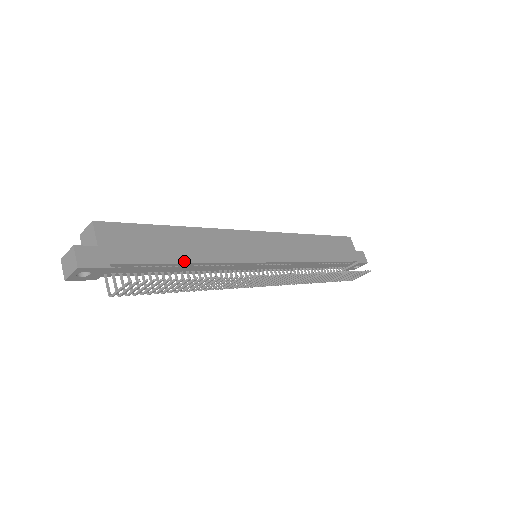
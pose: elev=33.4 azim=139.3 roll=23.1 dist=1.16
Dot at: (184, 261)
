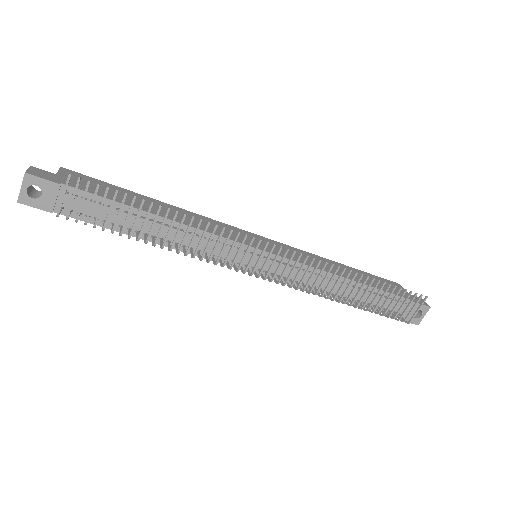
Dot at: (151, 212)
